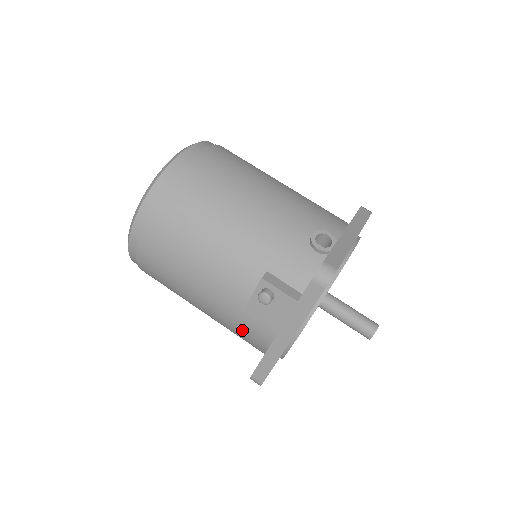
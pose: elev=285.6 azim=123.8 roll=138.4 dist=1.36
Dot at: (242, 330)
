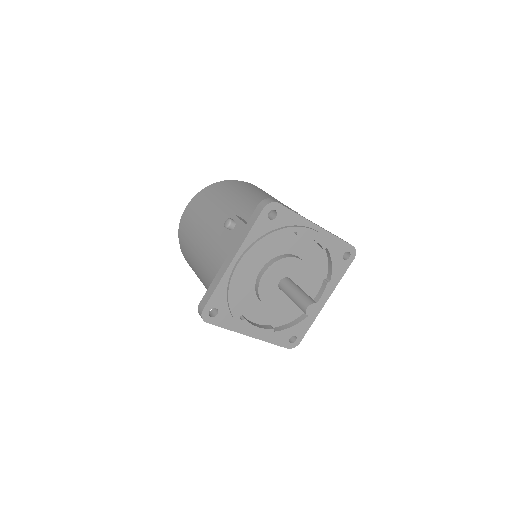
Dot at: (210, 267)
